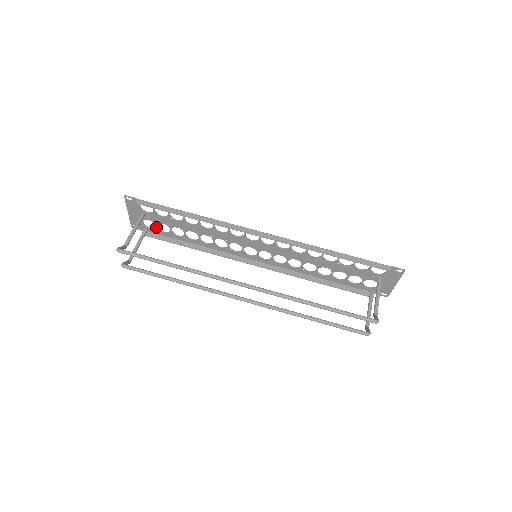
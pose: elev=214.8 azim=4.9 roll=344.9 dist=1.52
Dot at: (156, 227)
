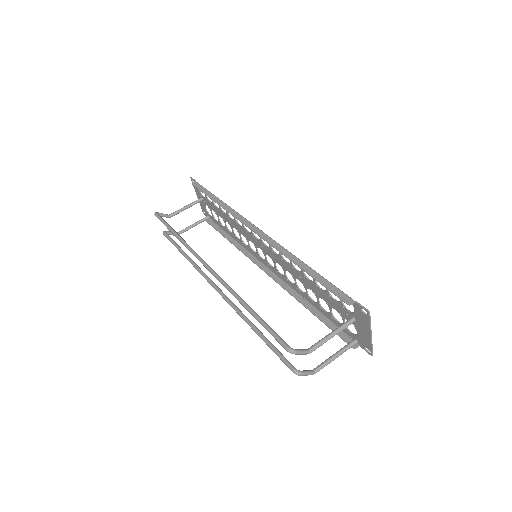
Dot at: (212, 214)
